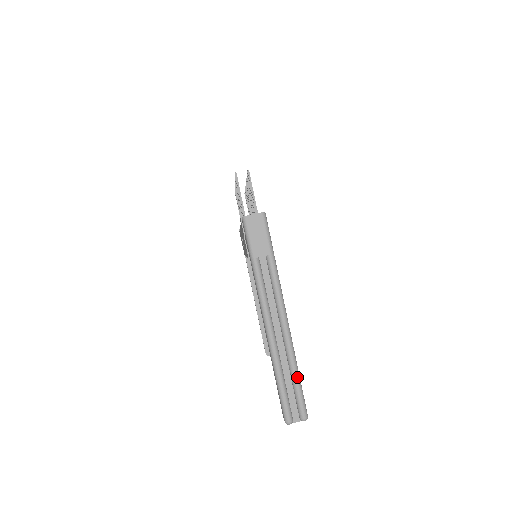
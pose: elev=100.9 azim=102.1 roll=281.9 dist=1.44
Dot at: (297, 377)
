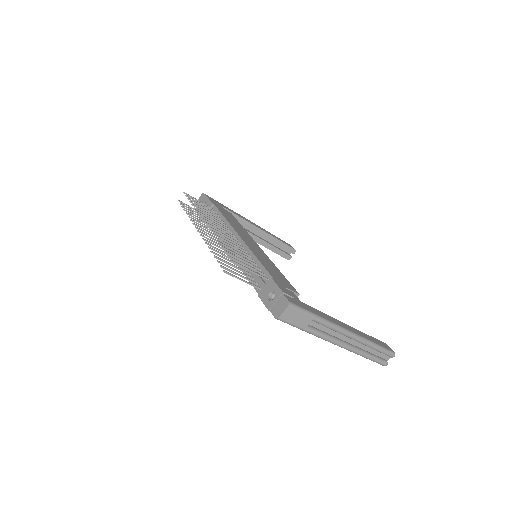
Dot at: (377, 347)
